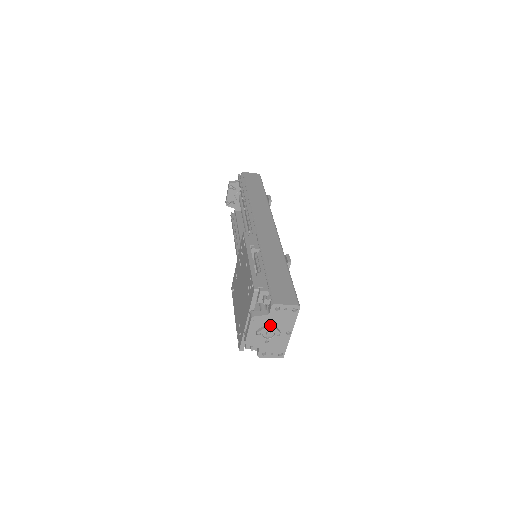
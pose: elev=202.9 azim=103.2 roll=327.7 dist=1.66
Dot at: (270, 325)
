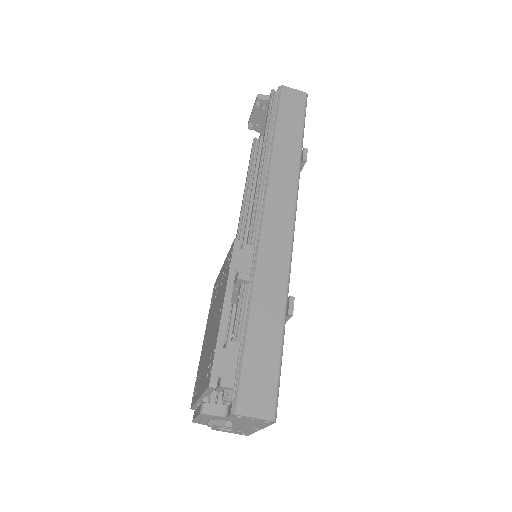
Dot at: (227, 425)
